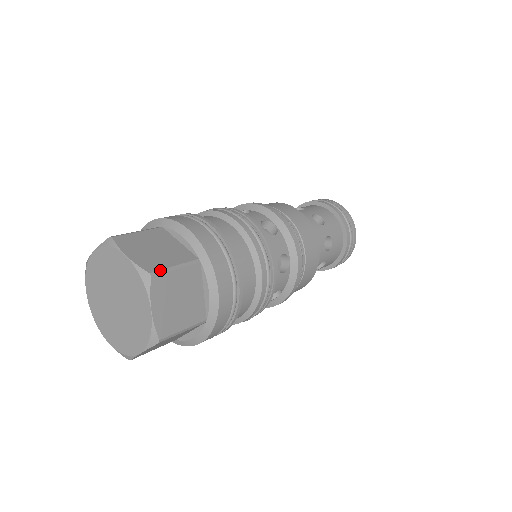
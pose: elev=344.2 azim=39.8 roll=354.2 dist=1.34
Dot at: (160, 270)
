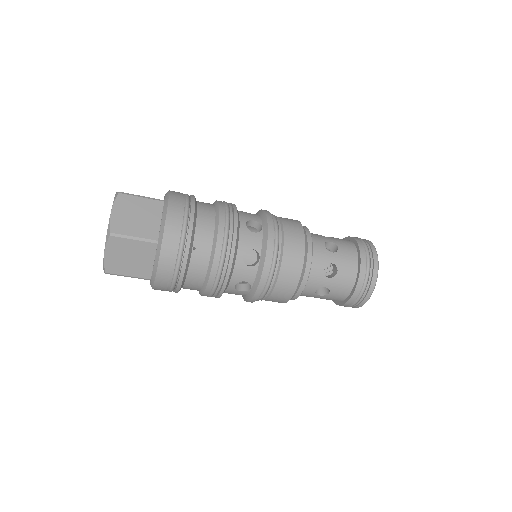
Dot at: occluded
